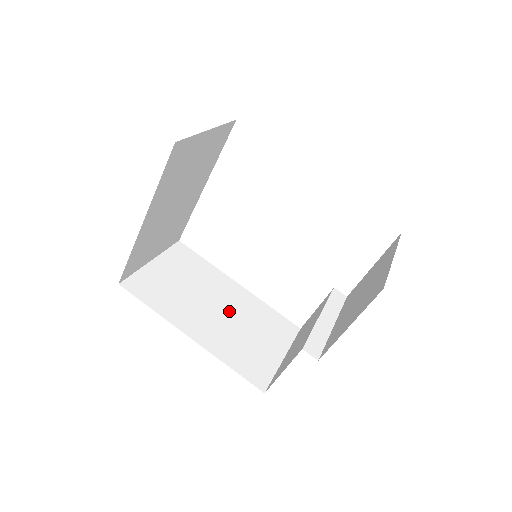
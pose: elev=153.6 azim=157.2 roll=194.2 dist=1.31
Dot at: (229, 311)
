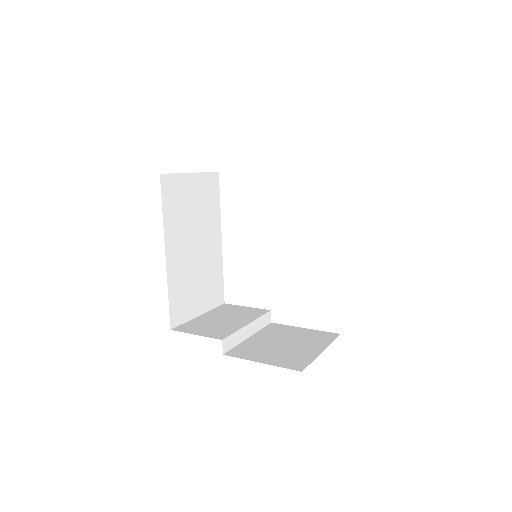
Dot at: (200, 255)
